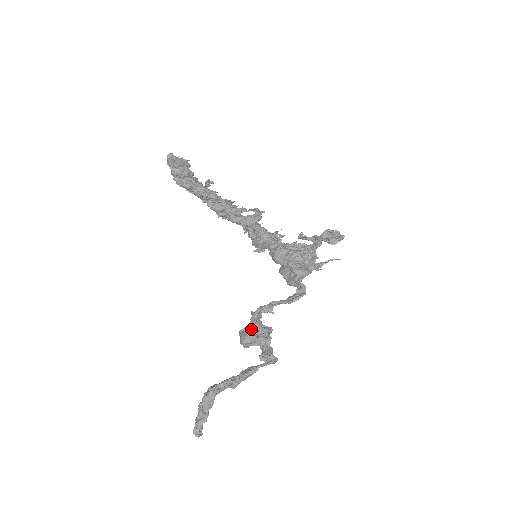
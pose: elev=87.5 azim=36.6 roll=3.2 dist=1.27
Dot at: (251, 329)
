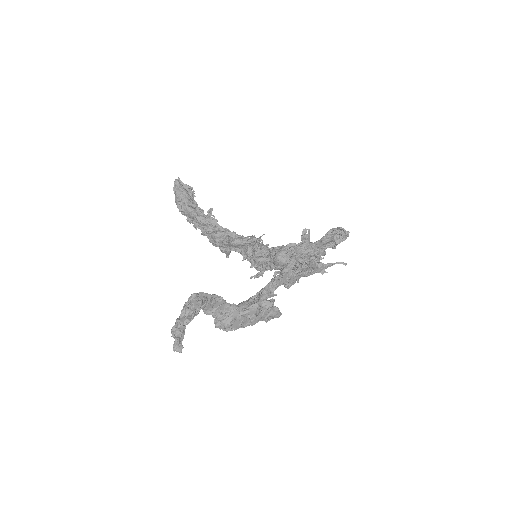
Dot at: occluded
